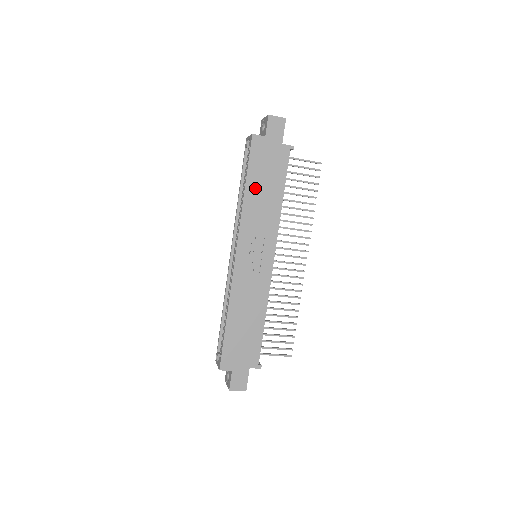
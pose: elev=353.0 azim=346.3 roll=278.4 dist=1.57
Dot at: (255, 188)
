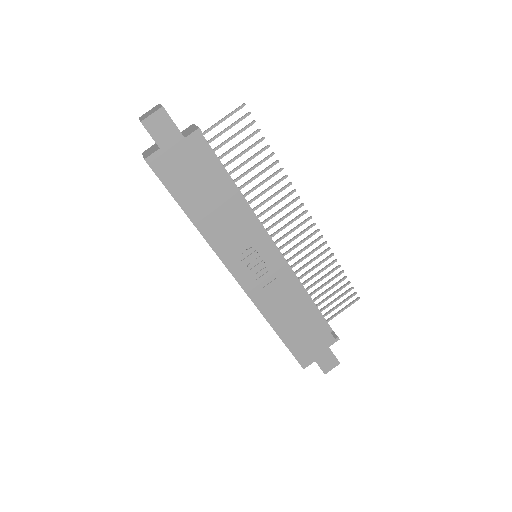
Dot at: (199, 208)
